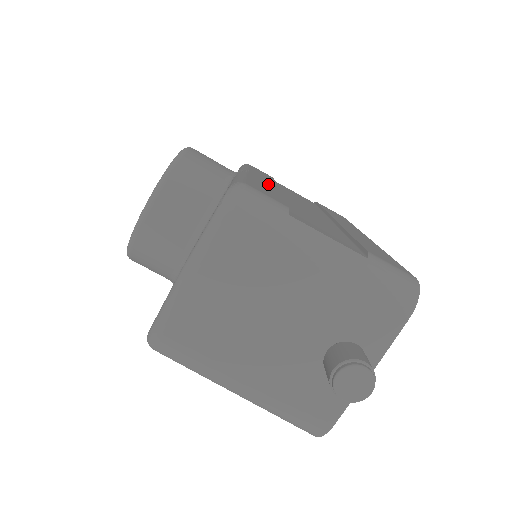
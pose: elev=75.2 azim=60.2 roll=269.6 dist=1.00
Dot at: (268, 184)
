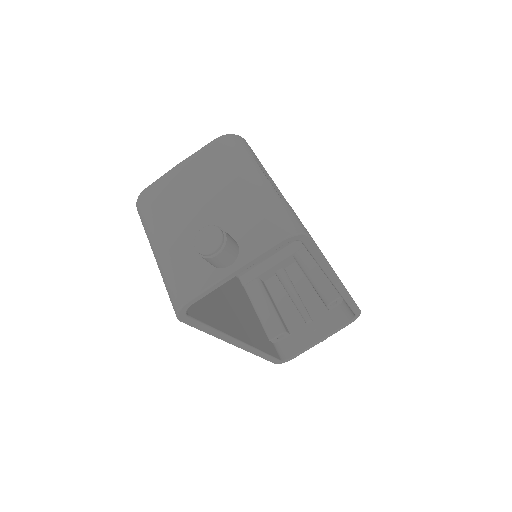
Dot at: occluded
